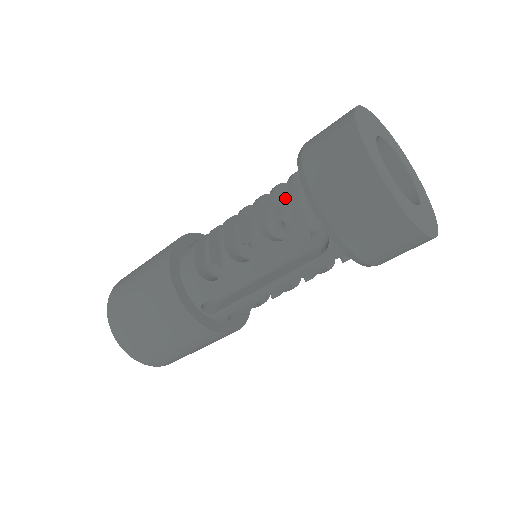
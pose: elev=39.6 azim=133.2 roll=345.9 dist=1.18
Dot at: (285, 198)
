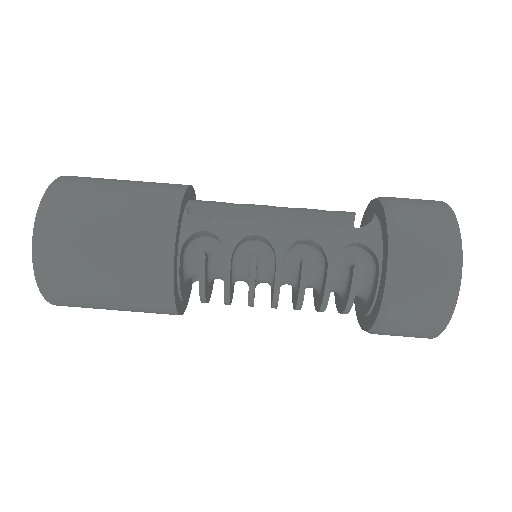
Dot at: occluded
